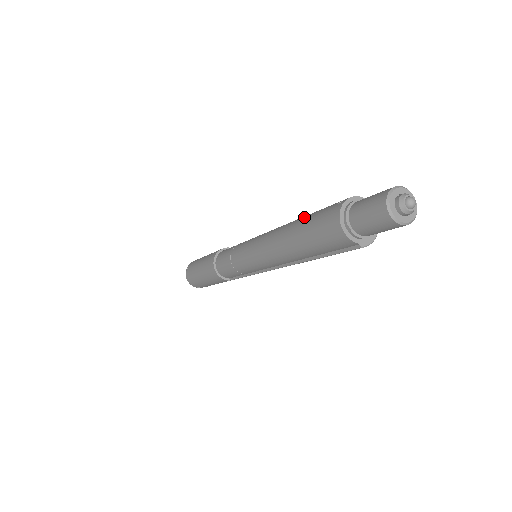
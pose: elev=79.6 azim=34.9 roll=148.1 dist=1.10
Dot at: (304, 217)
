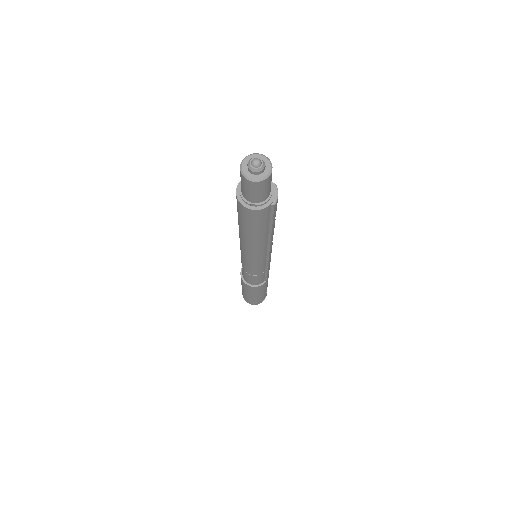
Dot at: occluded
